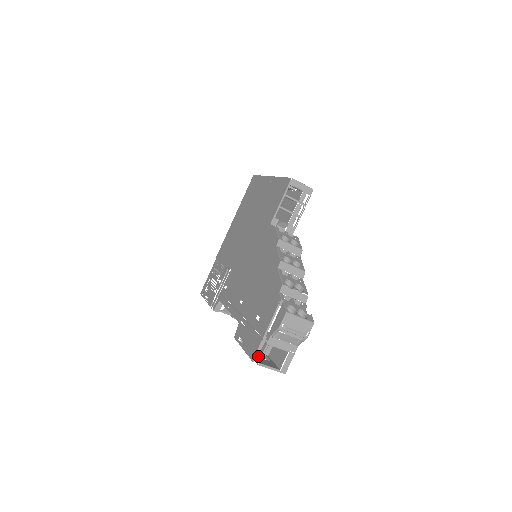
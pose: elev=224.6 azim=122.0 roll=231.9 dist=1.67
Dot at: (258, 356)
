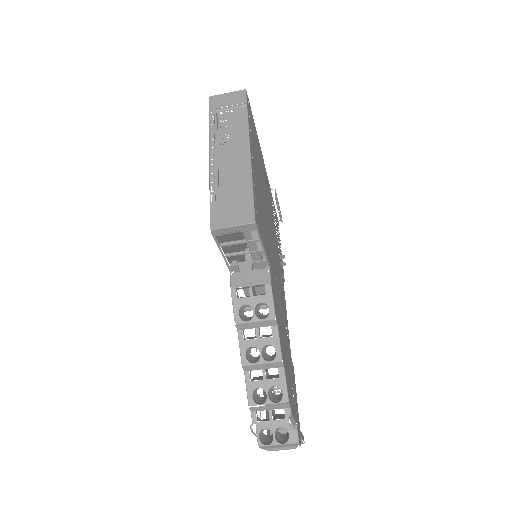
Dot at: occluded
